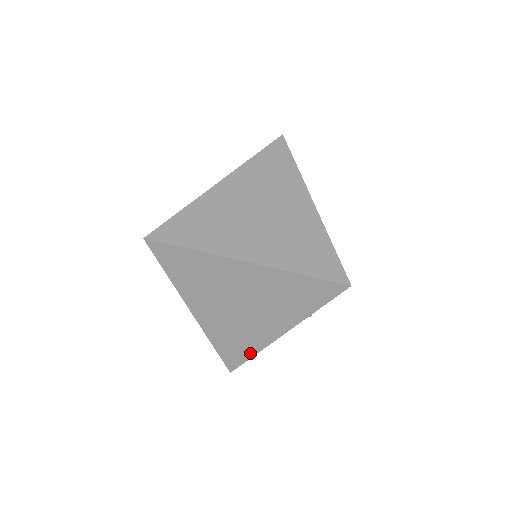
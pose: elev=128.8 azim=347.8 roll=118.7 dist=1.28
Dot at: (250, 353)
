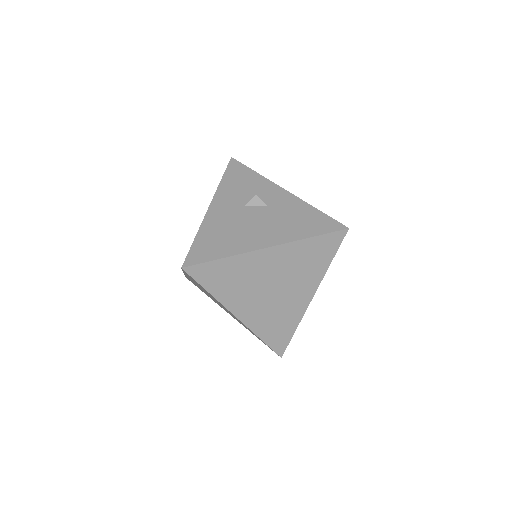
Dot at: occluded
